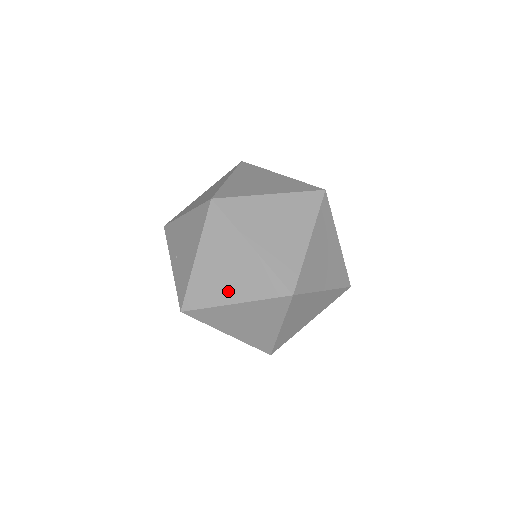
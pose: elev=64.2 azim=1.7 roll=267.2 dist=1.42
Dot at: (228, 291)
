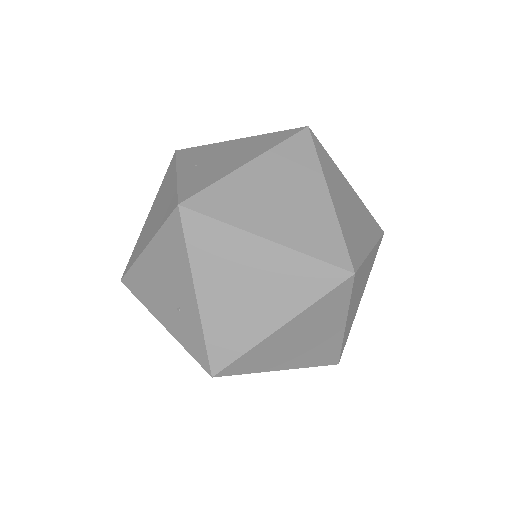
Dot at: (268, 220)
